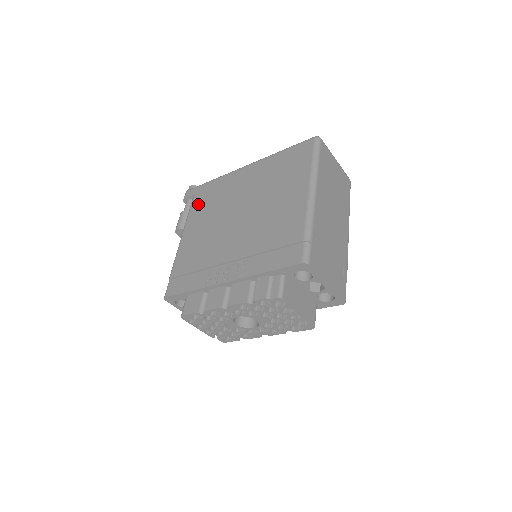
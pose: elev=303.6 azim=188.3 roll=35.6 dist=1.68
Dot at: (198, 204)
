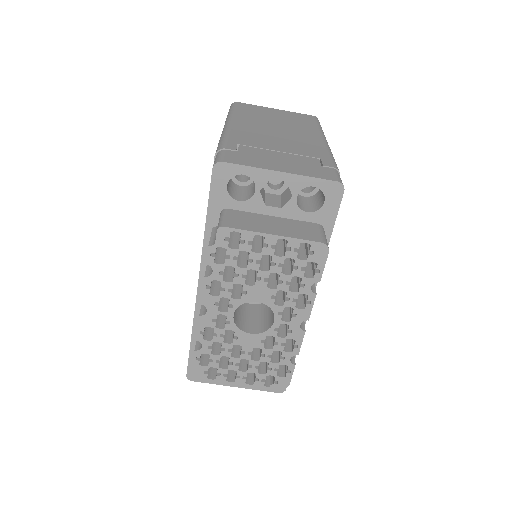
Dot at: occluded
